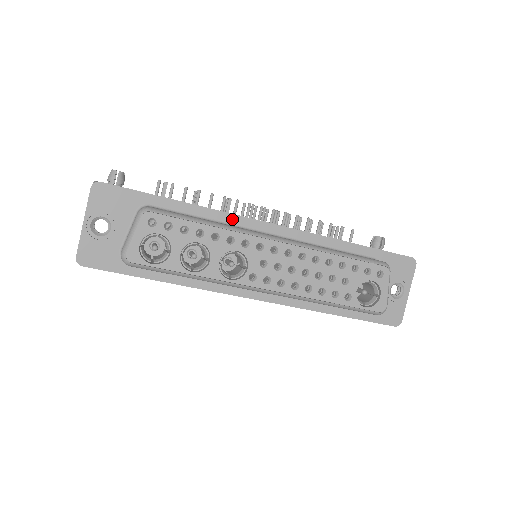
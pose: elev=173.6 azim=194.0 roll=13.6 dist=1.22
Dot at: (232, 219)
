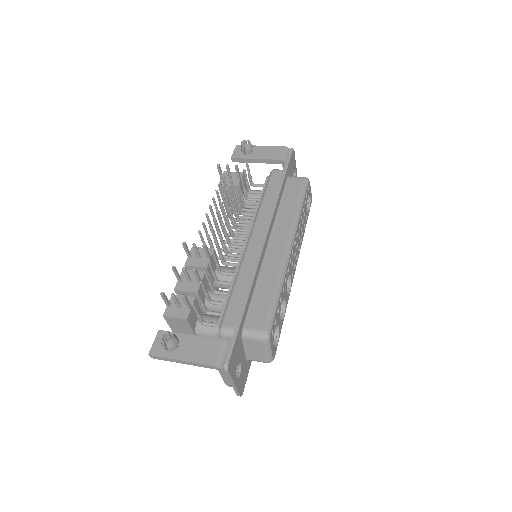
Dot at: (259, 266)
